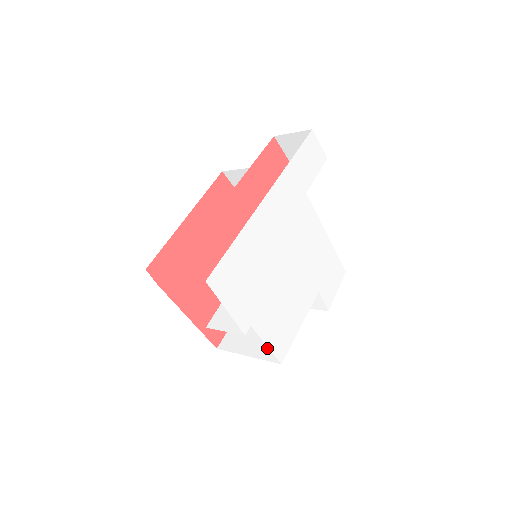
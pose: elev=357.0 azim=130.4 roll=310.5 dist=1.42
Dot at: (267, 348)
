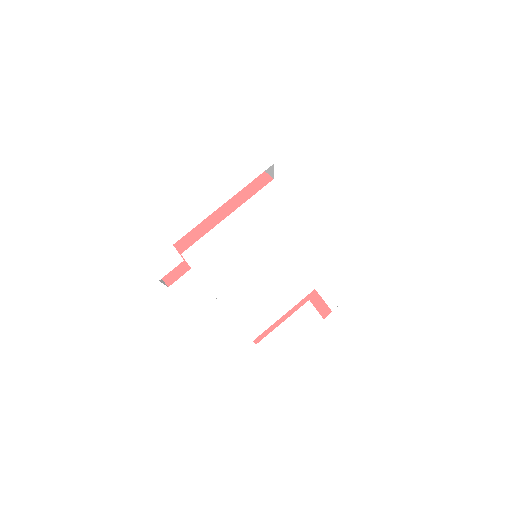
Dot at: occluded
